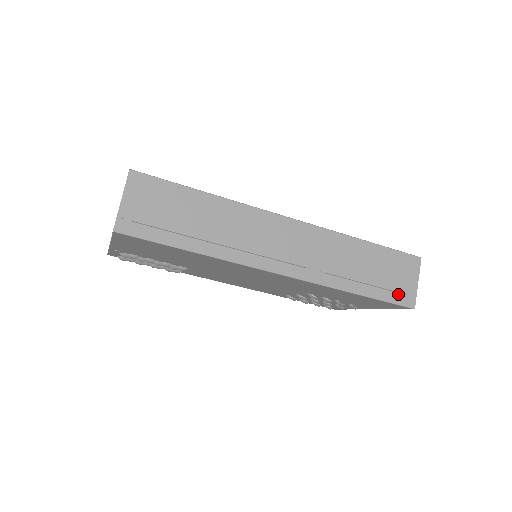
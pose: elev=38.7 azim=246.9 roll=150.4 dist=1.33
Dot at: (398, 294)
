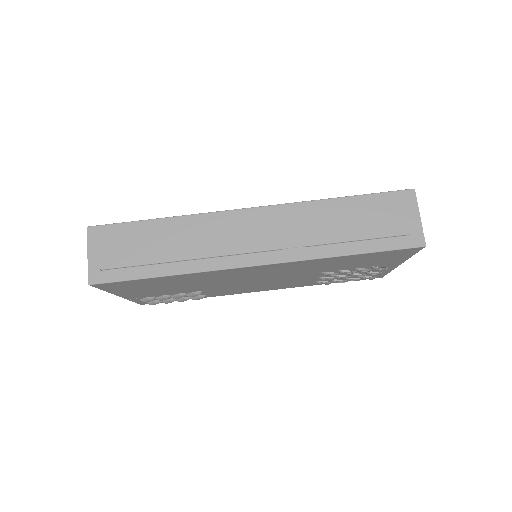
Dot at: (398, 238)
